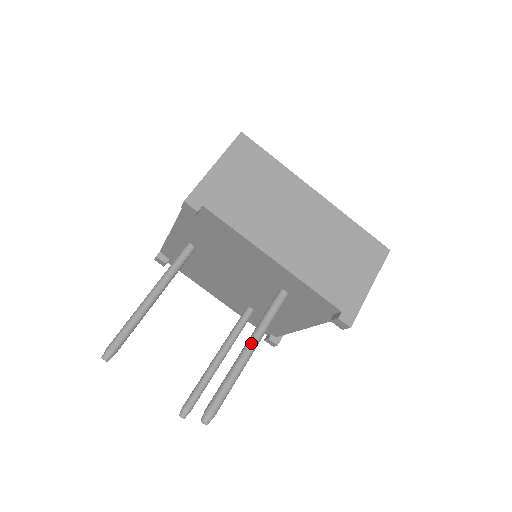
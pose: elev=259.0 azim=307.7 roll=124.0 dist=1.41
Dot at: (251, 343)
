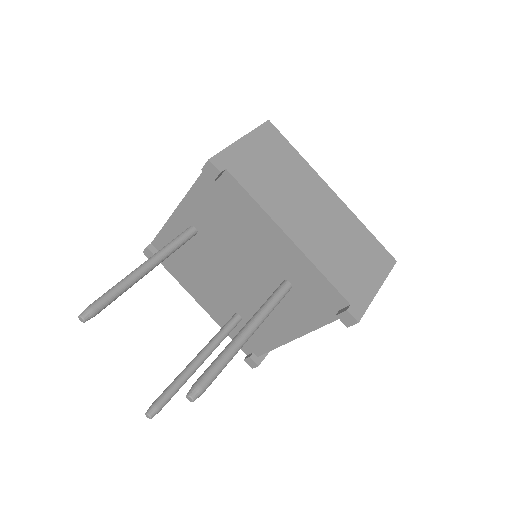
Dot at: (251, 324)
